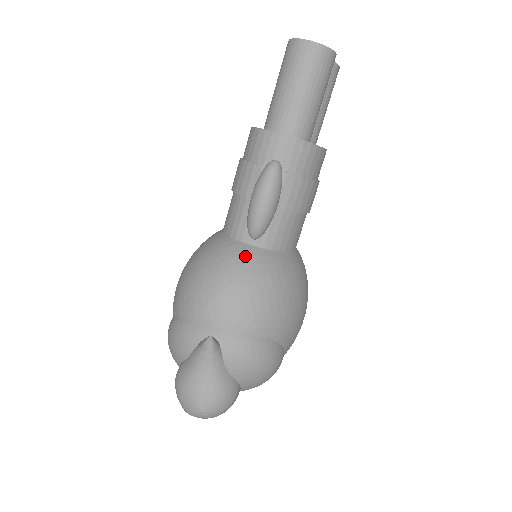
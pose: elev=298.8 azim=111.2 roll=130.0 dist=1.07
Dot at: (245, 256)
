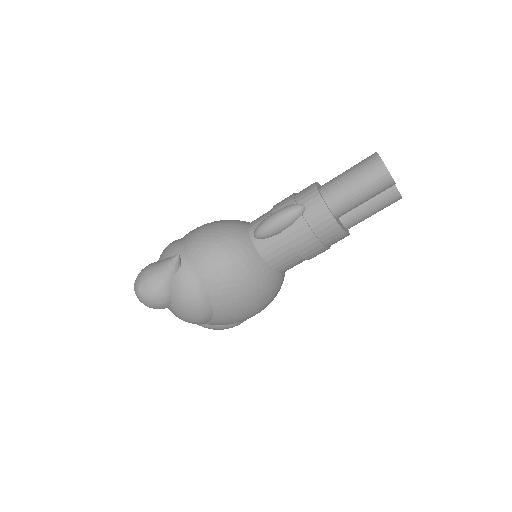
Dot at: (240, 239)
